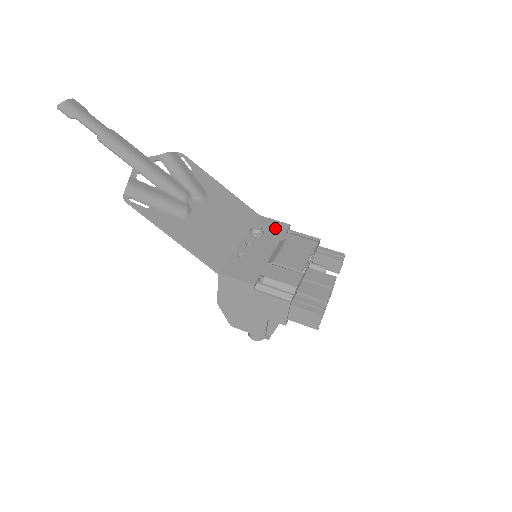
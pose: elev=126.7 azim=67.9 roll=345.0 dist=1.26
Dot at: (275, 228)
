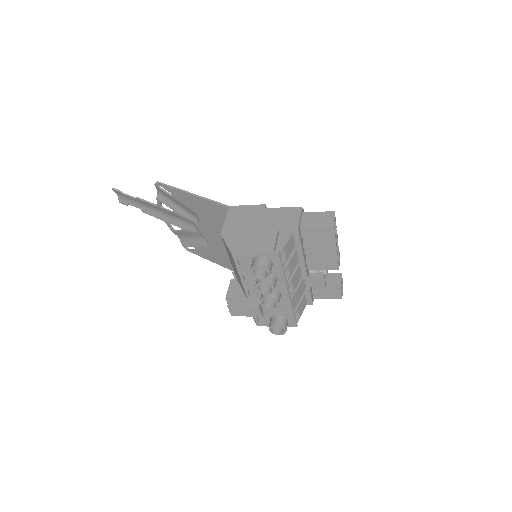
Dot at: occluded
